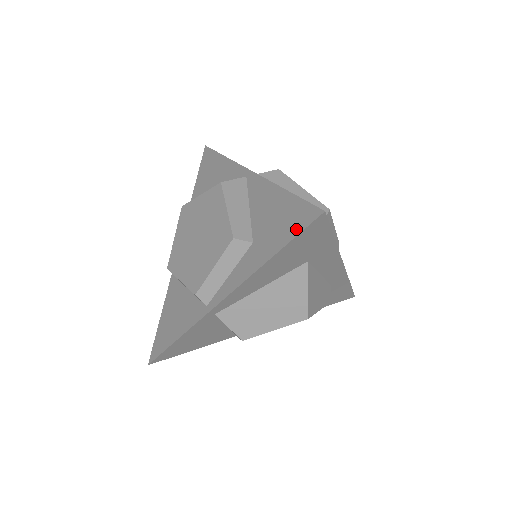
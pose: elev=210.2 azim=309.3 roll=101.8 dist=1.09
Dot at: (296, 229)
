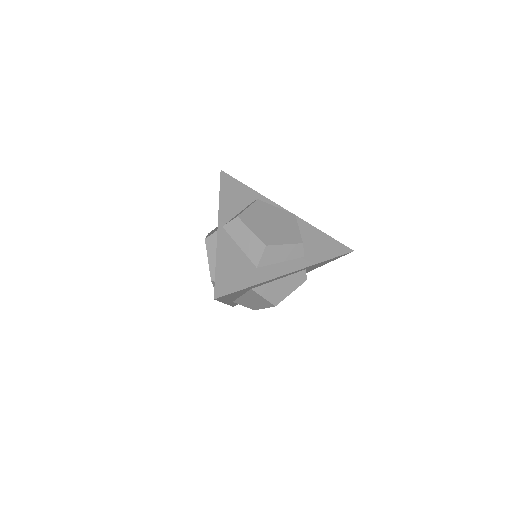
Dot at: occluded
